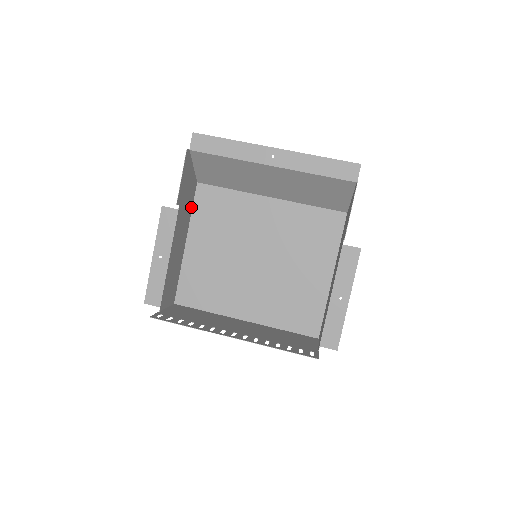
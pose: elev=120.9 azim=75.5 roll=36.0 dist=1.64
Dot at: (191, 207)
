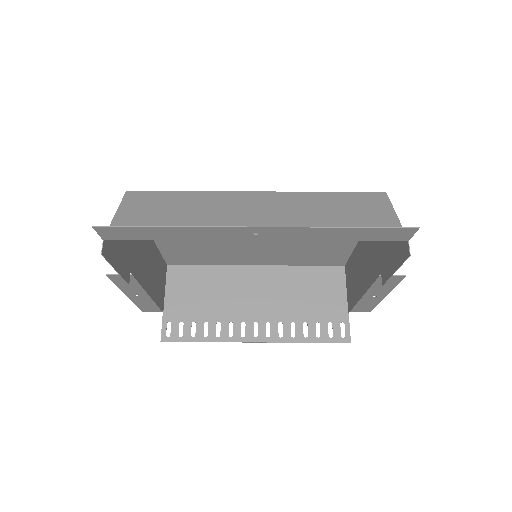
Dot at: occluded
